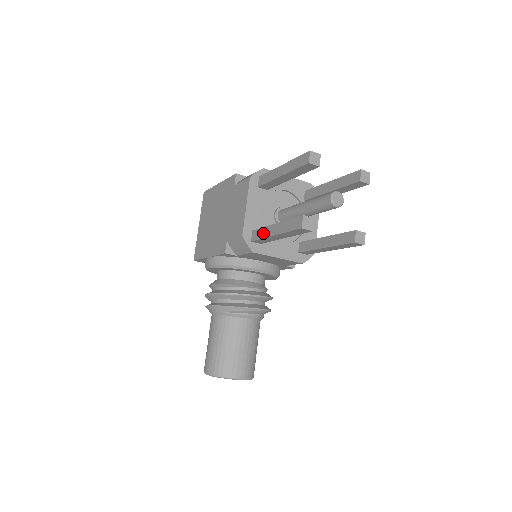
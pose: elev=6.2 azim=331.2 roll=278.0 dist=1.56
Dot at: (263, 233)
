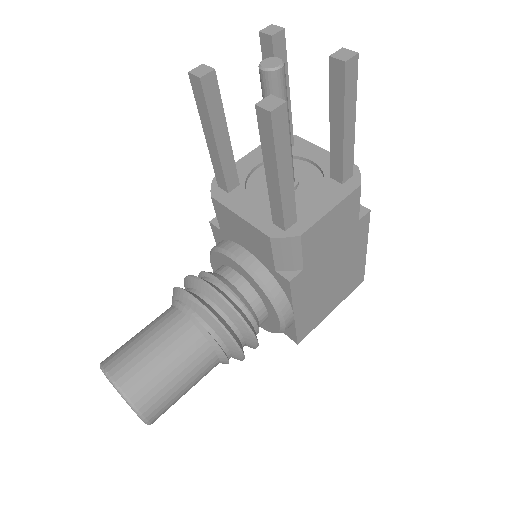
Dot at: occluded
